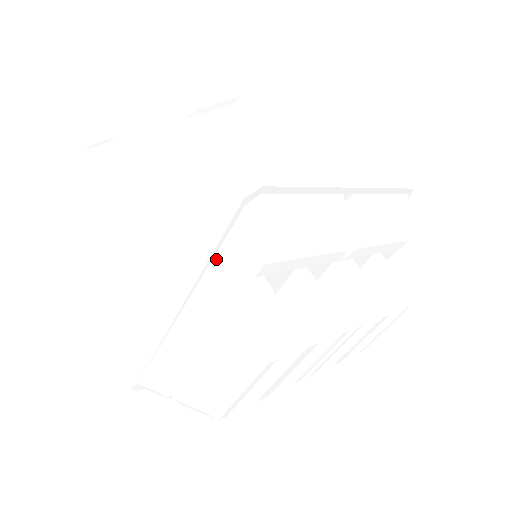
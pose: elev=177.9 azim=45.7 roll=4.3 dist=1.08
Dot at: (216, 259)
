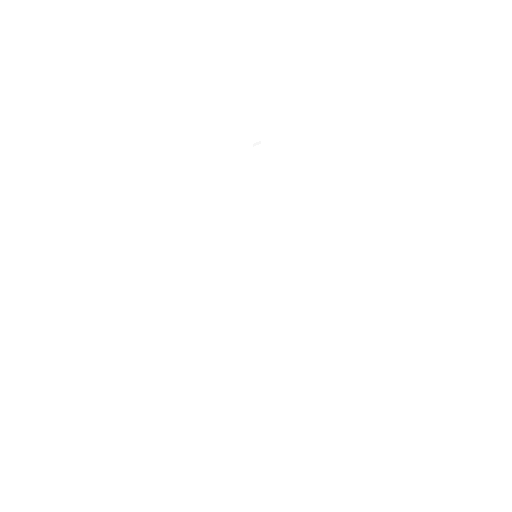
Dot at: occluded
